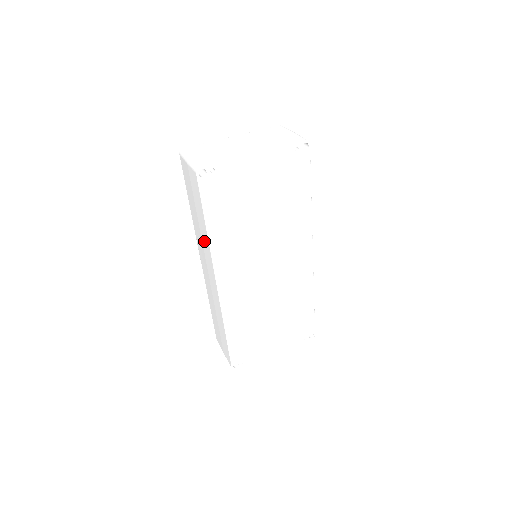
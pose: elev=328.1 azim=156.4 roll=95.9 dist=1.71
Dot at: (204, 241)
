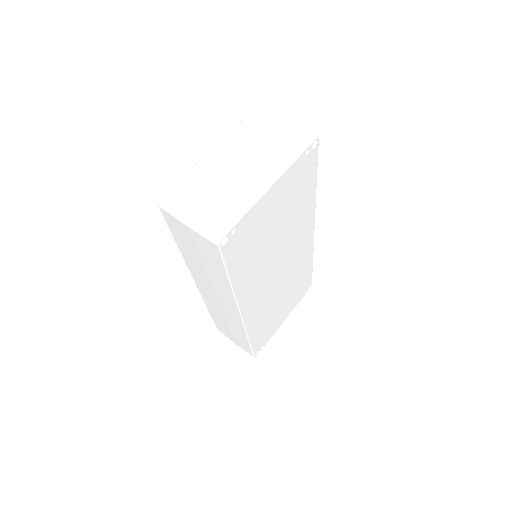
Dot at: (218, 286)
